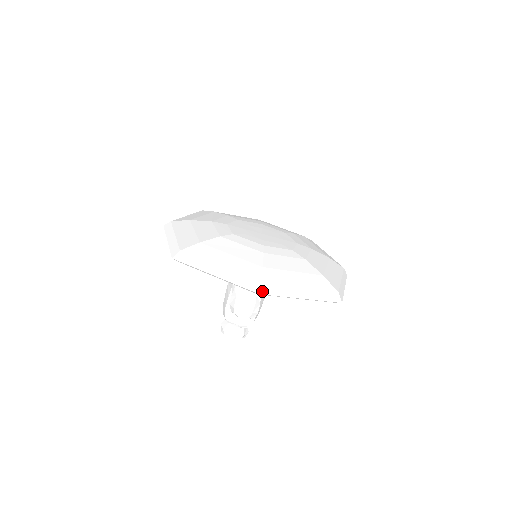
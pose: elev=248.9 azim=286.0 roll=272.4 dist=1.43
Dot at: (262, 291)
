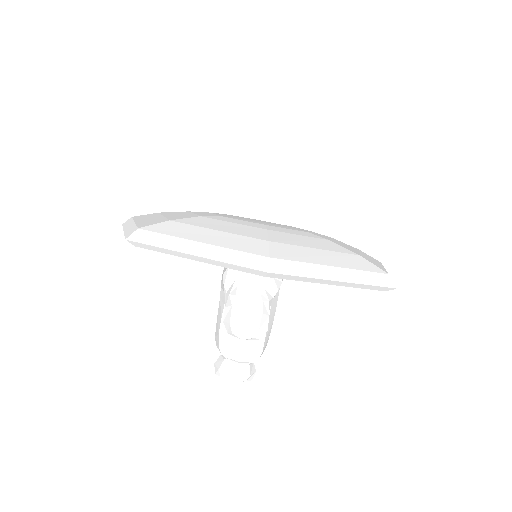
Dot at: (271, 268)
